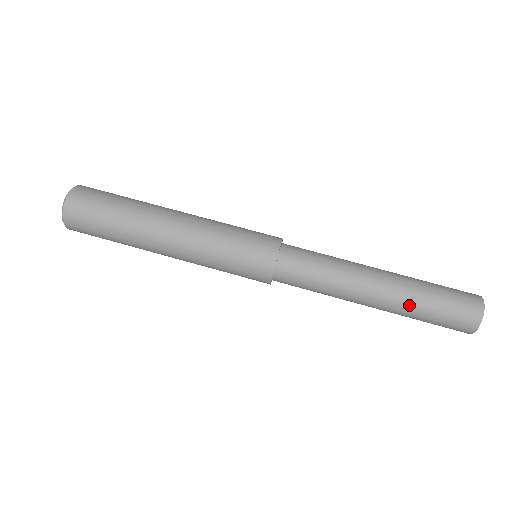
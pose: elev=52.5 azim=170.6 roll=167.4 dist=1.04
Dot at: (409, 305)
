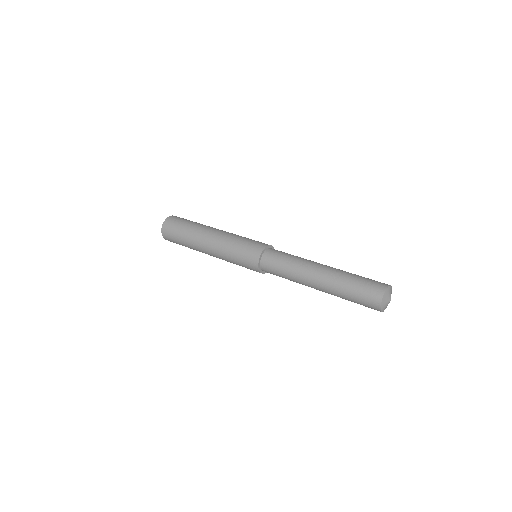
Dot at: occluded
